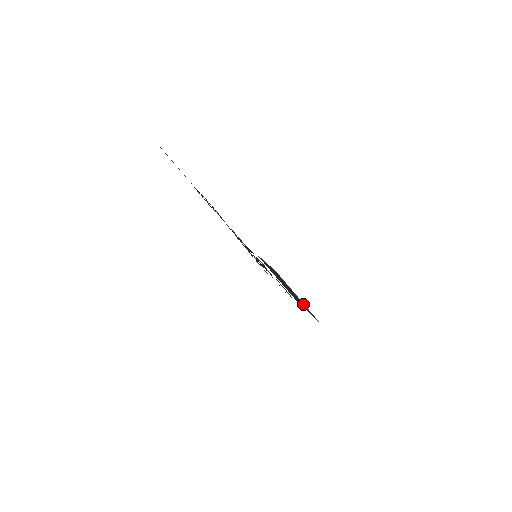
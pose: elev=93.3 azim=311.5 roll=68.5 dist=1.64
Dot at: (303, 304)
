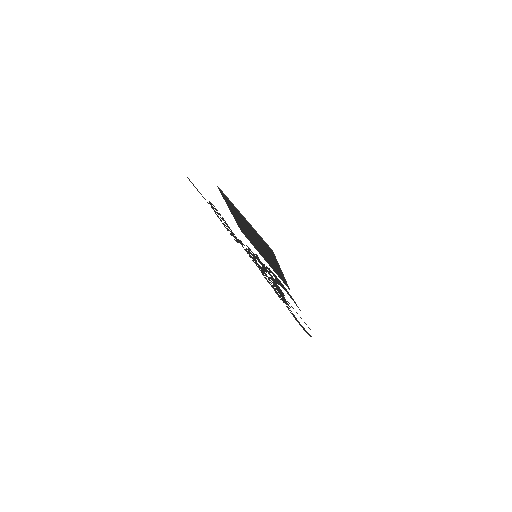
Dot at: (252, 228)
